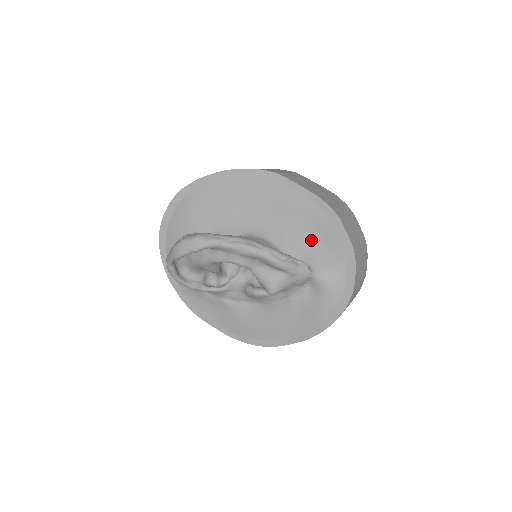
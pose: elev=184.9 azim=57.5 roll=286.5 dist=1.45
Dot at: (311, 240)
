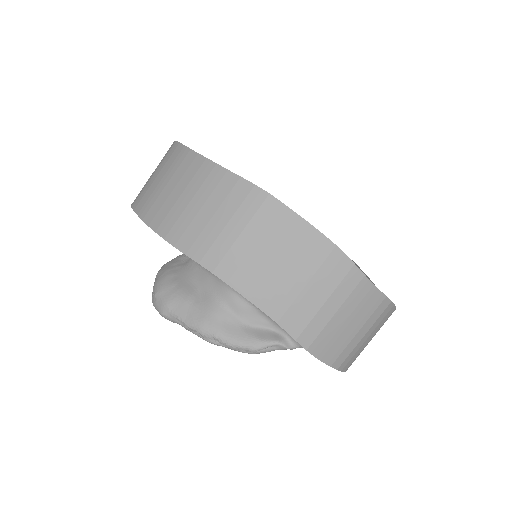
Dot at: occluded
